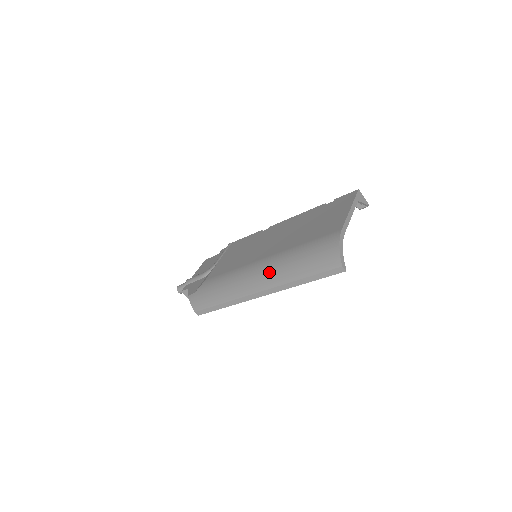
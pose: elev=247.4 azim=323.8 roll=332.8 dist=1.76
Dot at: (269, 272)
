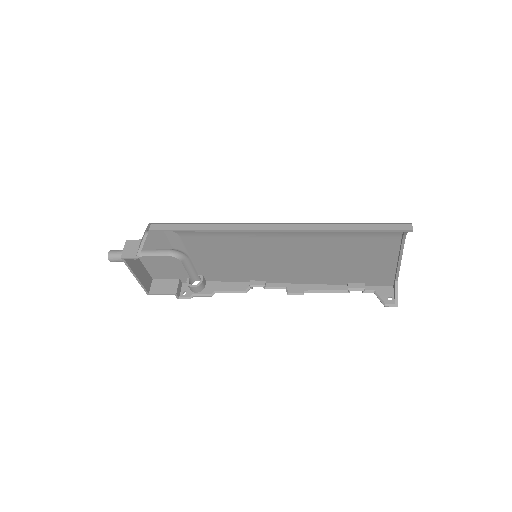
Dot at: occluded
